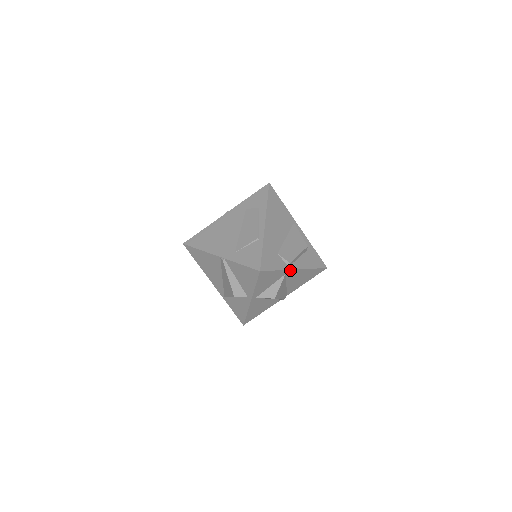
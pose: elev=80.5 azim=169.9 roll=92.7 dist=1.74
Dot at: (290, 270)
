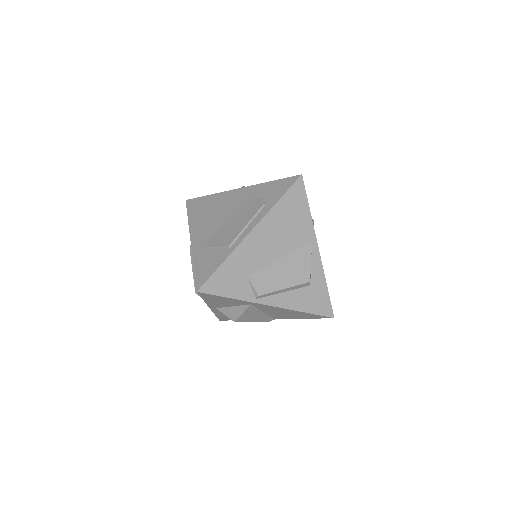
Dot at: (258, 303)
